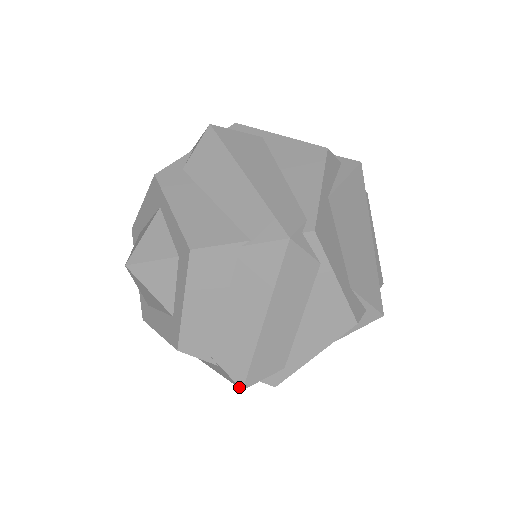
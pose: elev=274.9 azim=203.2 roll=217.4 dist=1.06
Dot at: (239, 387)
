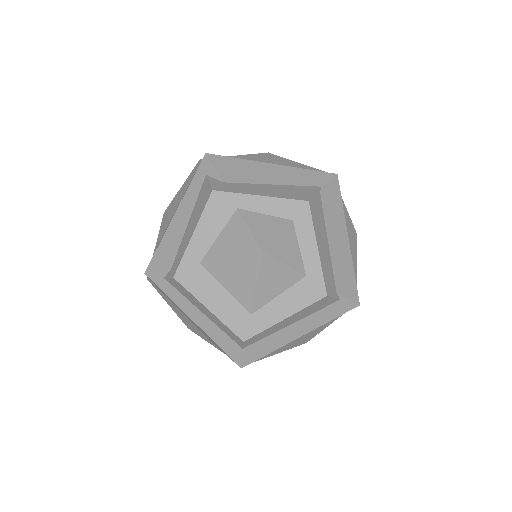
Dot at: (357, 305)
